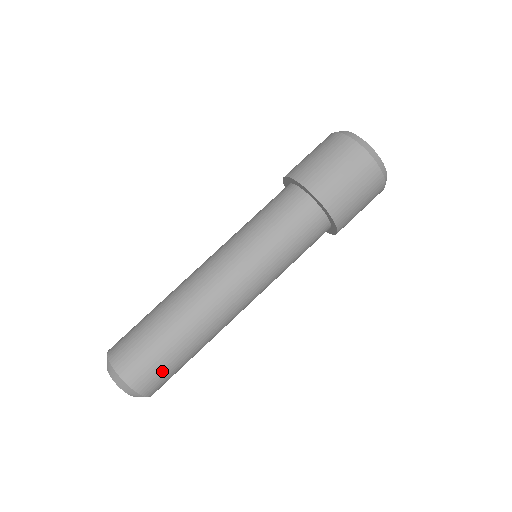
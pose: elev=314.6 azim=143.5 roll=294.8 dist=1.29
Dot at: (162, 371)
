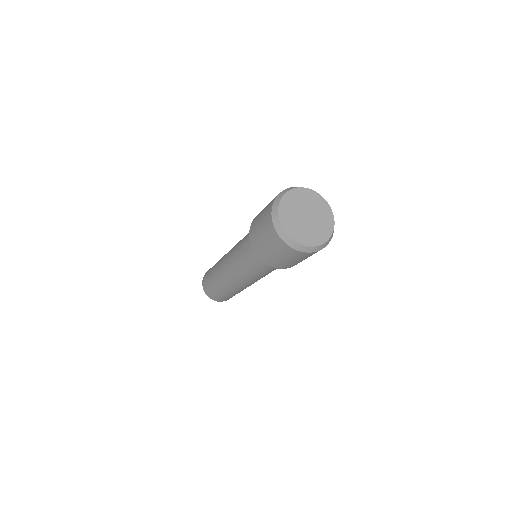
Dot at: (214, 293)
